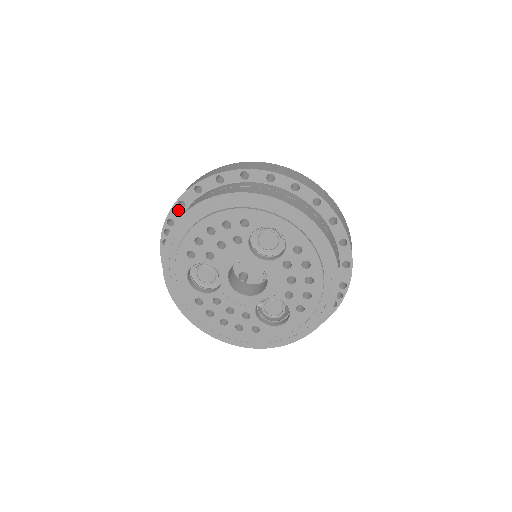
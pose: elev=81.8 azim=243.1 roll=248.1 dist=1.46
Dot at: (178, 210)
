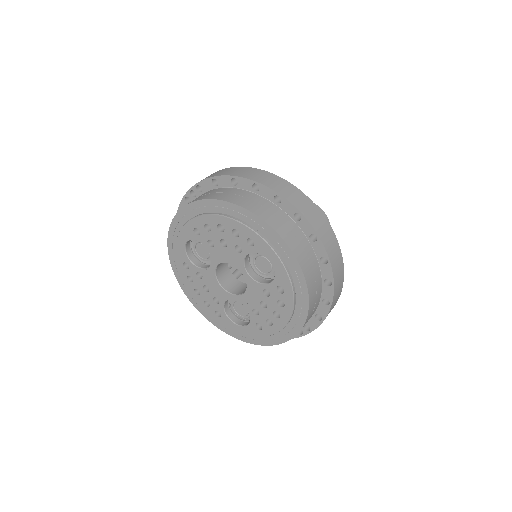
Dot at: (210, 184)
